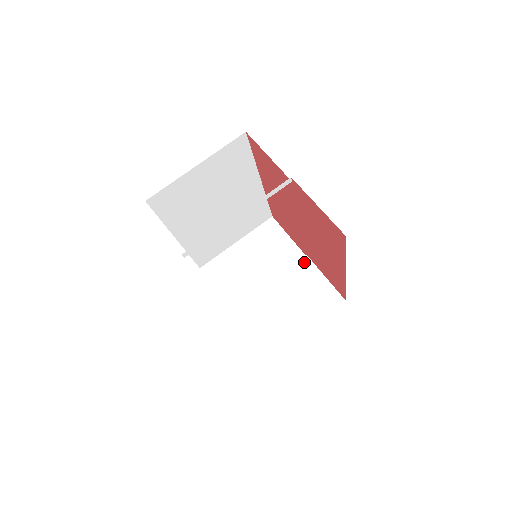
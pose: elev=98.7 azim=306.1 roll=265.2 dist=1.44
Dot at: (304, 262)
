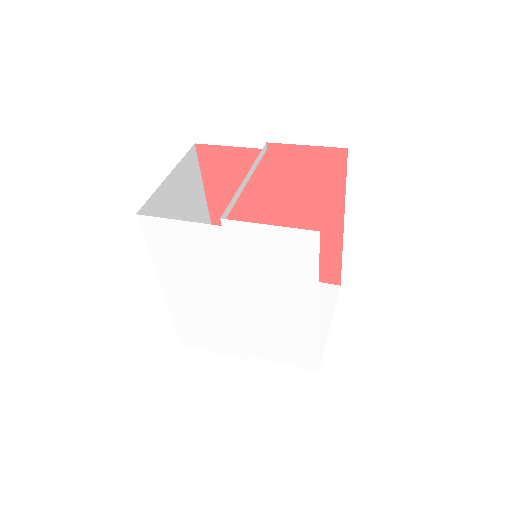
Dot at: occluded
